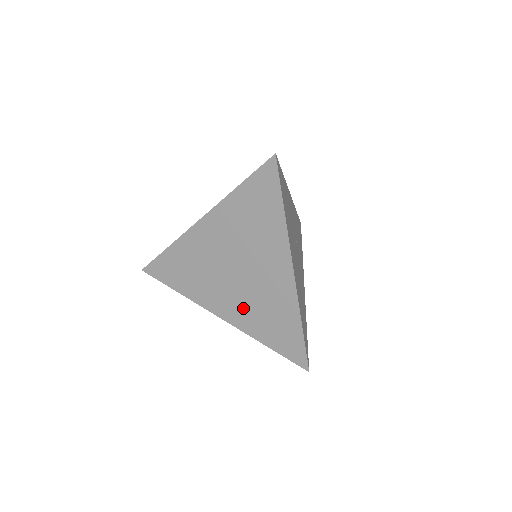
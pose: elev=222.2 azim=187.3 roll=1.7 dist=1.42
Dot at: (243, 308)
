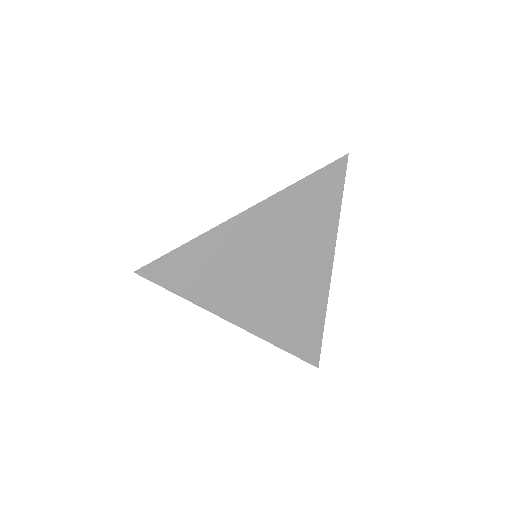
Dot at: (269, 311)
